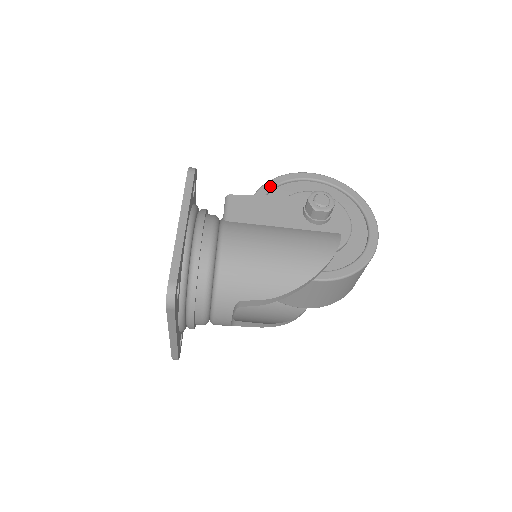
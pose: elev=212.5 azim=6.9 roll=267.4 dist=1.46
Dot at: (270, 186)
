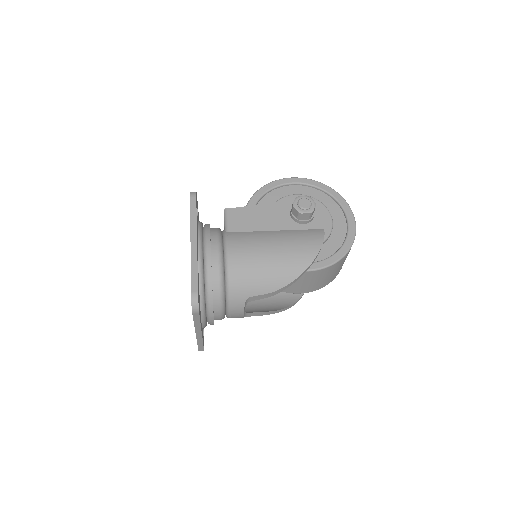
Dot at: (259, 195)
